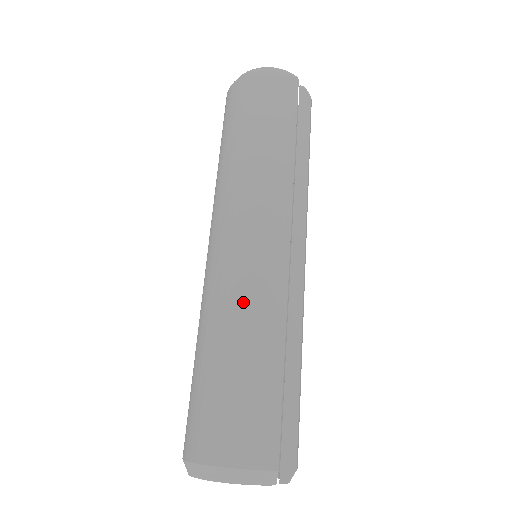
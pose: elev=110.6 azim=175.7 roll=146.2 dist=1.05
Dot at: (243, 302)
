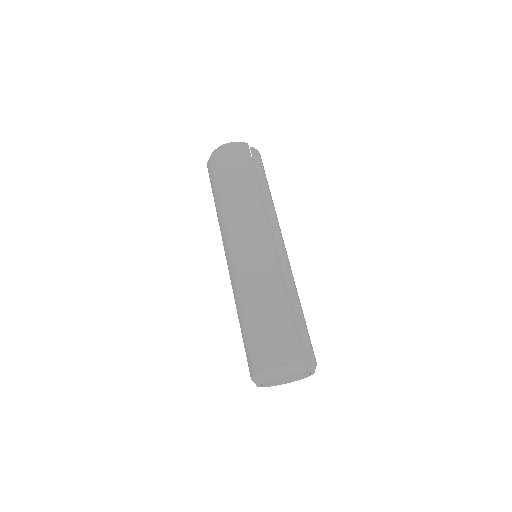
Dot at: (257, 281)
